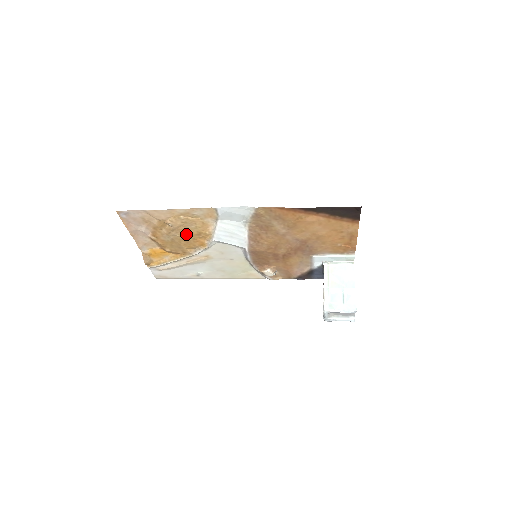
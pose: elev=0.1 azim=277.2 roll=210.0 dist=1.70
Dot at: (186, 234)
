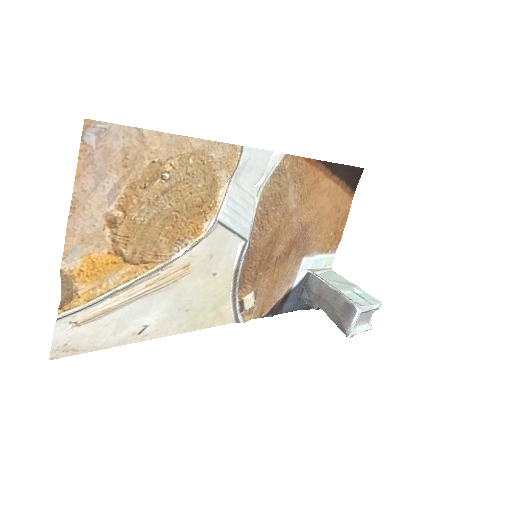
Dot at: (182, 203)
